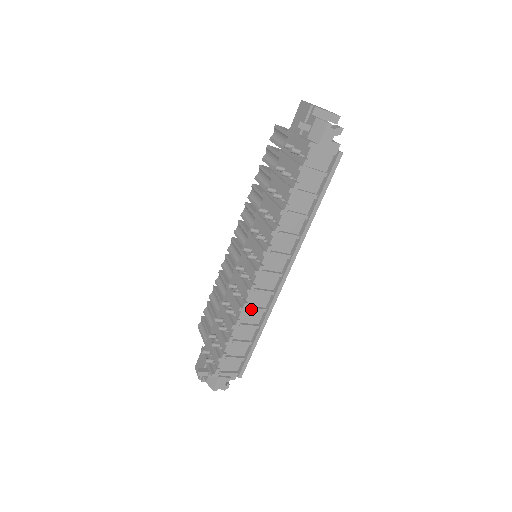
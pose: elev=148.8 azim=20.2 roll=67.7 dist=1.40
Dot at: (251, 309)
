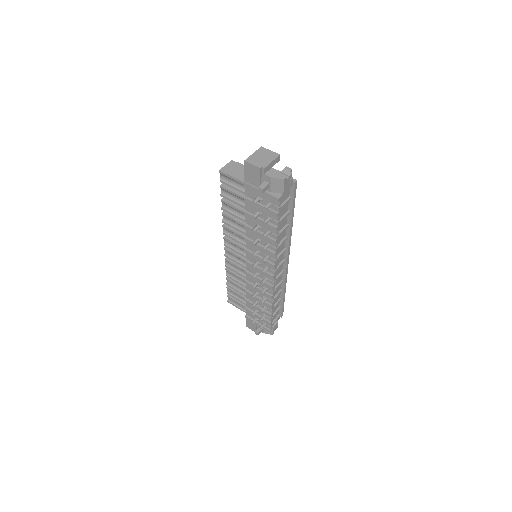
Dot at: occluded
